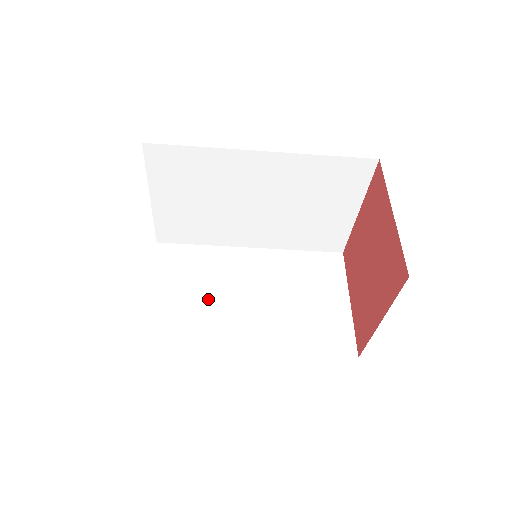
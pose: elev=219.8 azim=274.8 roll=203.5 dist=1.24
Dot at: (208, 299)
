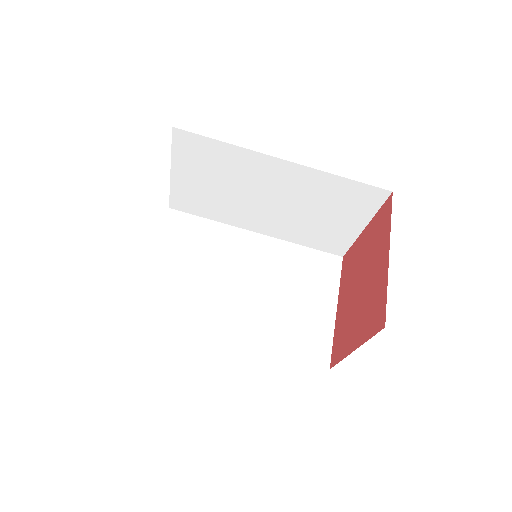
Dot at: occluded
